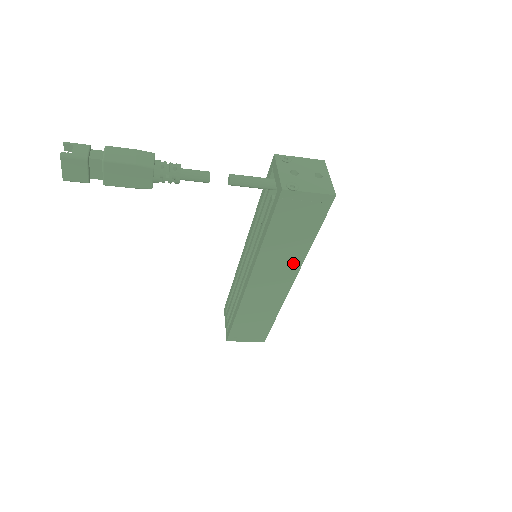
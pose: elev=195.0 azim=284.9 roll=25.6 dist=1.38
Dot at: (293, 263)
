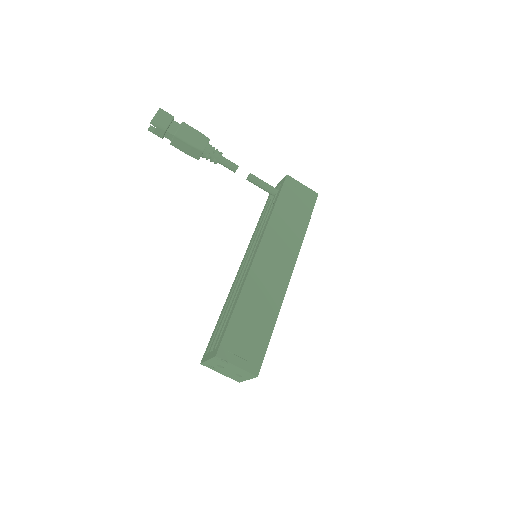
Dot at: (292, 248)
